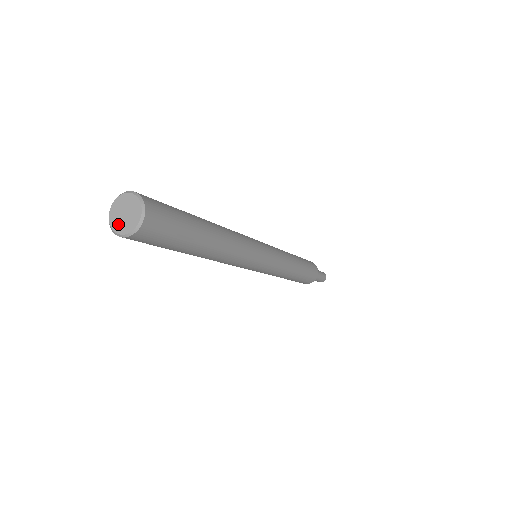
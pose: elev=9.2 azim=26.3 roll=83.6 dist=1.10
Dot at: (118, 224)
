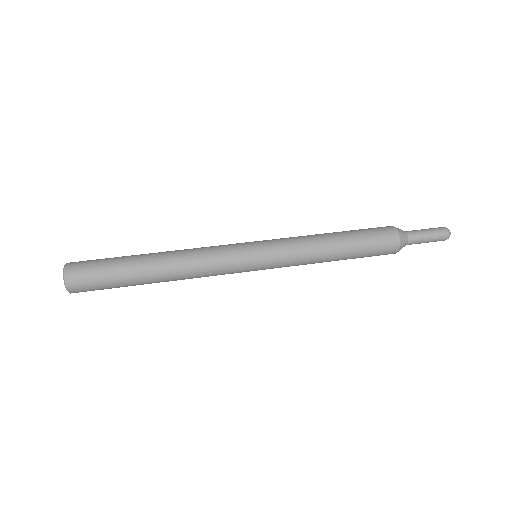
Dot at: occluded
